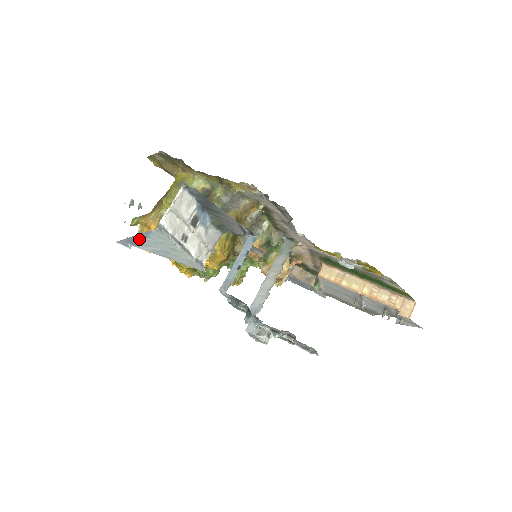
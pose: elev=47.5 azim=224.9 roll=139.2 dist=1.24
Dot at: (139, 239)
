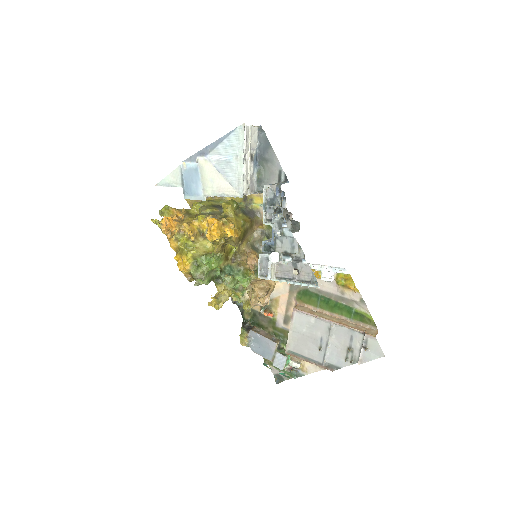
Dot at: (215, 145)
